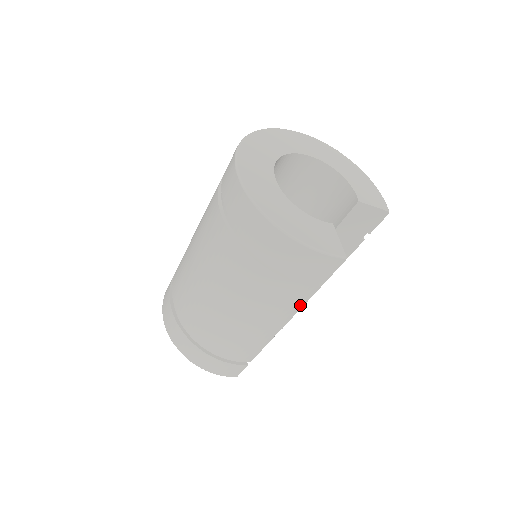
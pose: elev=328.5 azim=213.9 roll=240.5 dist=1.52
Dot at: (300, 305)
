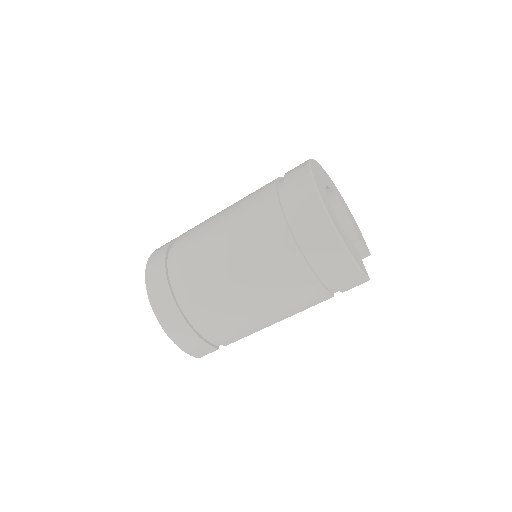
Dot at: (309, 306)
